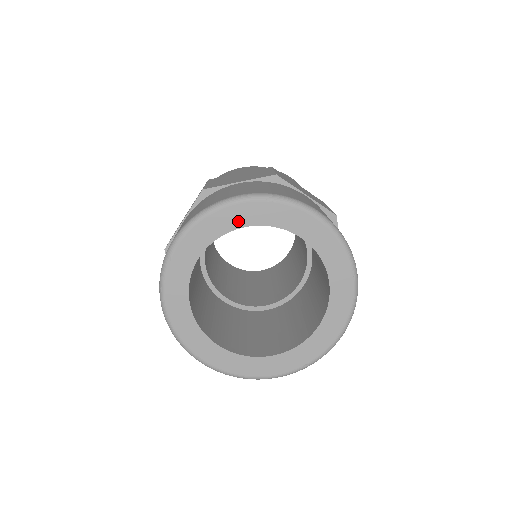
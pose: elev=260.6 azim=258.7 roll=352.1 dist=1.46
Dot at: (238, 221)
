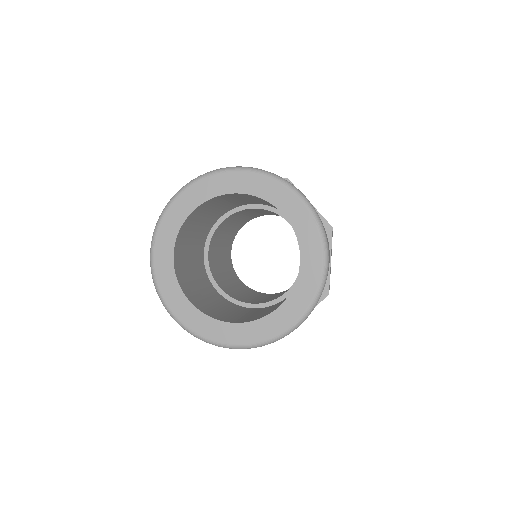
Dot at: (285, 206)
